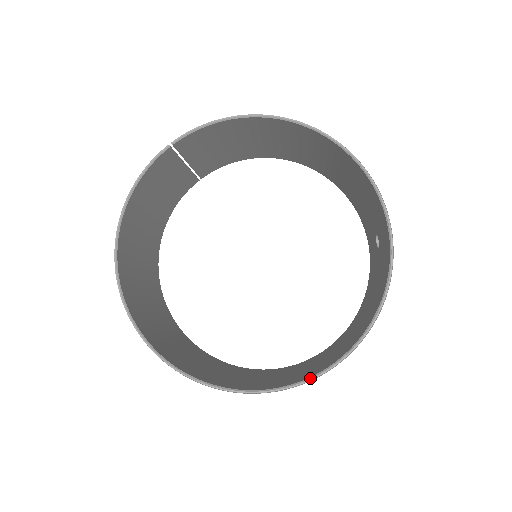
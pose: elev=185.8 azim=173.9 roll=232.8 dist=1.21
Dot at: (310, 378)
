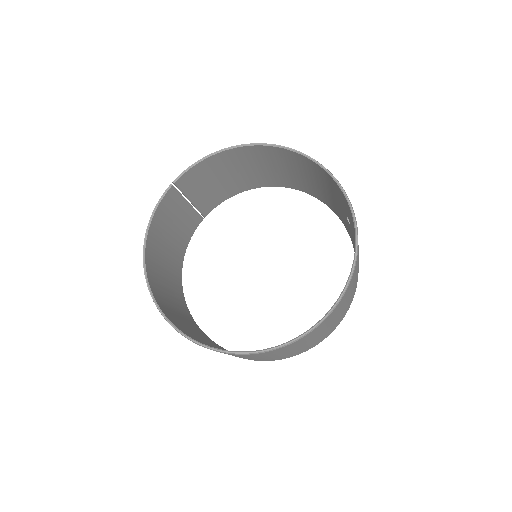
Dot at: (313, 326)
